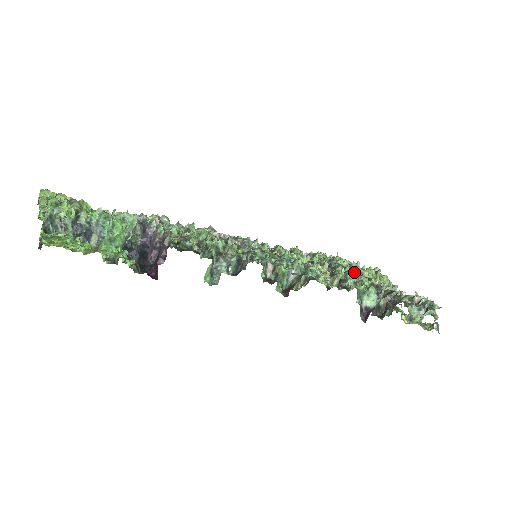
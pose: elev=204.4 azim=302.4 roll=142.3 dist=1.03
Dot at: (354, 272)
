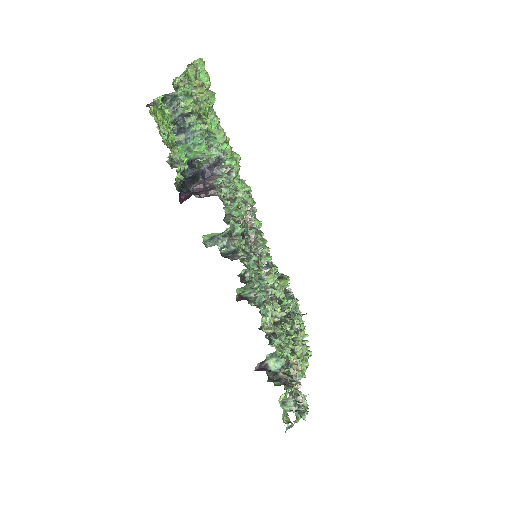
Dot at: (293, 338)
